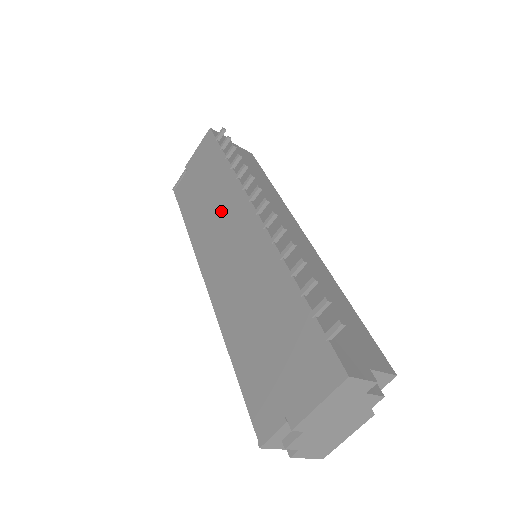
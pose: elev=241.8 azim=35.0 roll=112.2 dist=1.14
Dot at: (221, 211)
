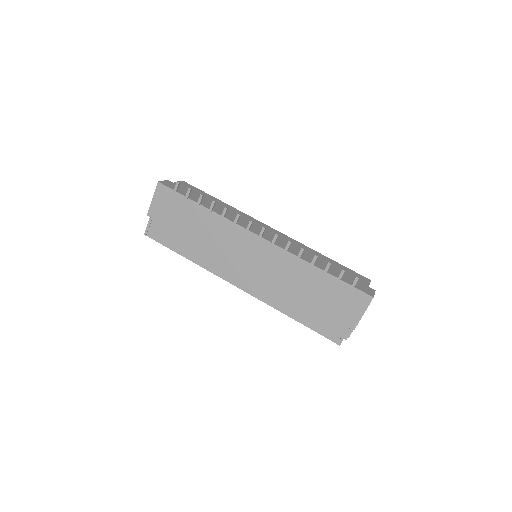
Dot at: (222, 242)
